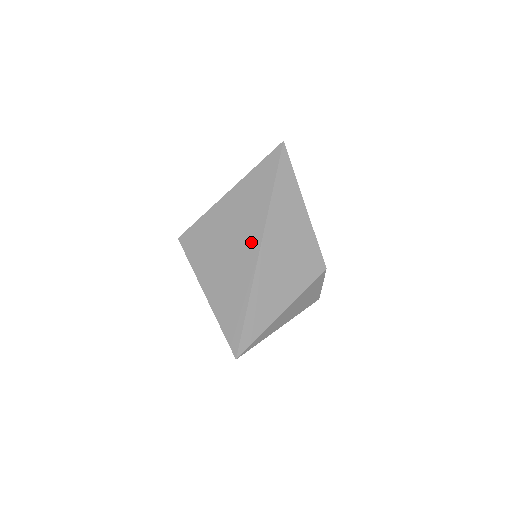
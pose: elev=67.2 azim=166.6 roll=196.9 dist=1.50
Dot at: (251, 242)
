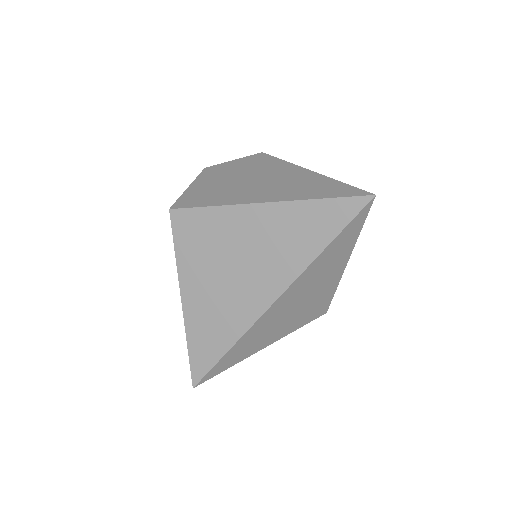
Dot at: (266, 288)
